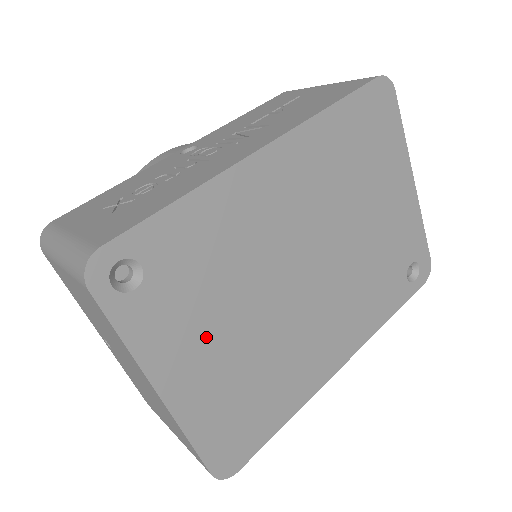
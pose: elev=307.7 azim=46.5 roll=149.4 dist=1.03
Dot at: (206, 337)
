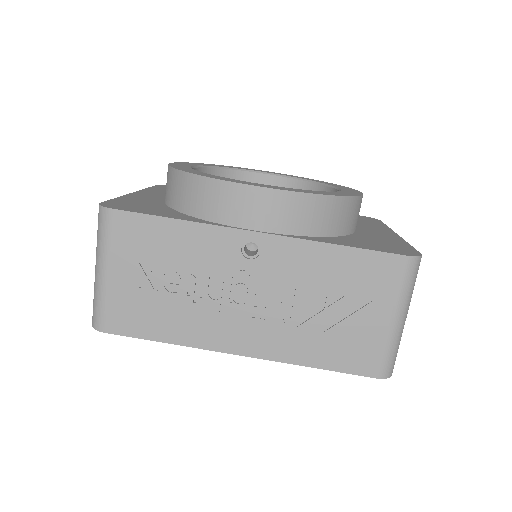
Dot at: occluded
